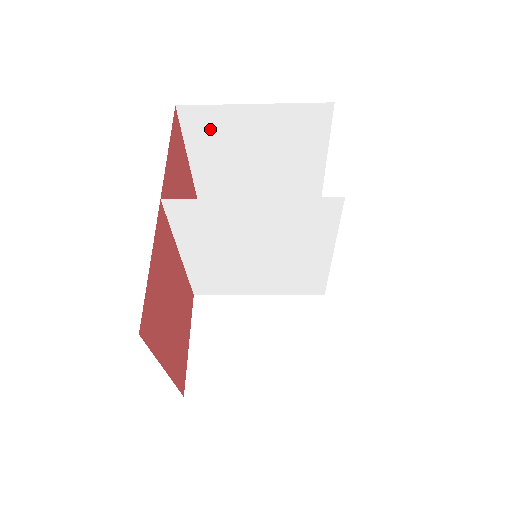
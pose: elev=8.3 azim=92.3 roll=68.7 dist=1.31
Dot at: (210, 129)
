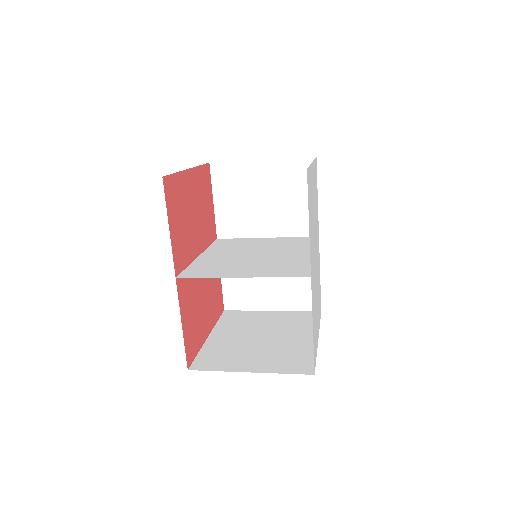
Dot at: occluded
